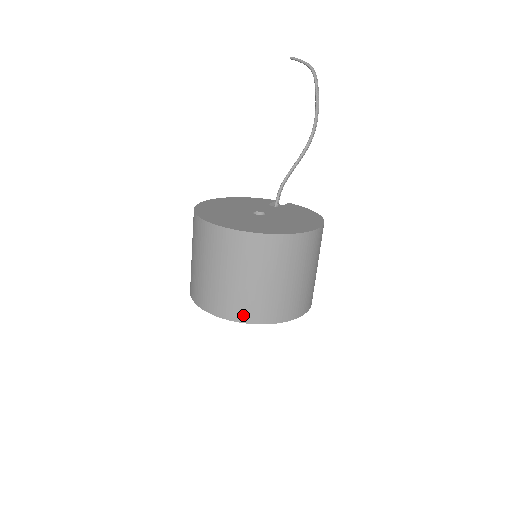
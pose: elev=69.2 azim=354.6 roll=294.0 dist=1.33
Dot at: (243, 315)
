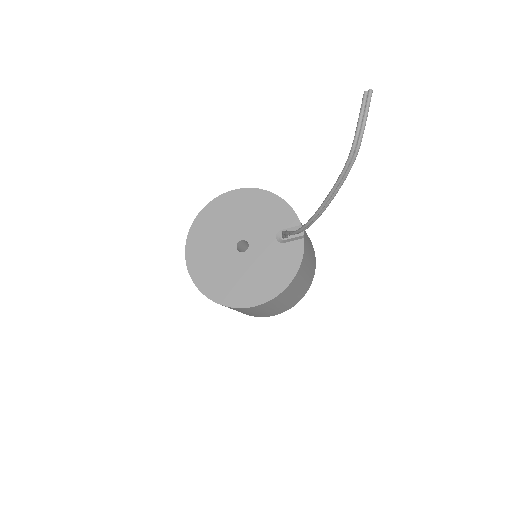
Dot at: occluded
